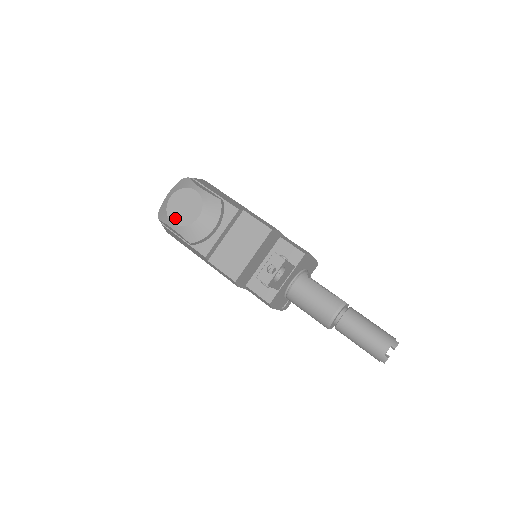
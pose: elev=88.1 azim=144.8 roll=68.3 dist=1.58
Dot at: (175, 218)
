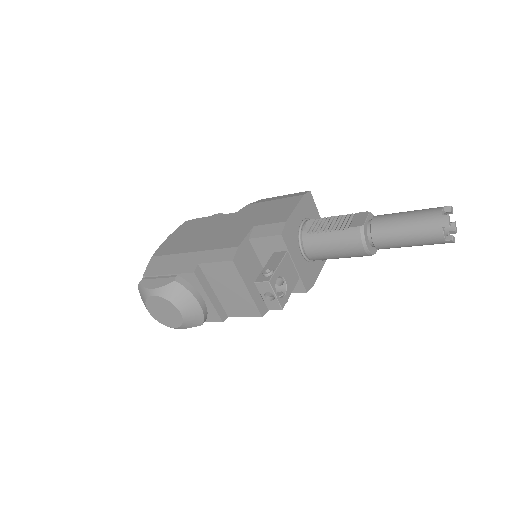
Dot at: (170, 324)
